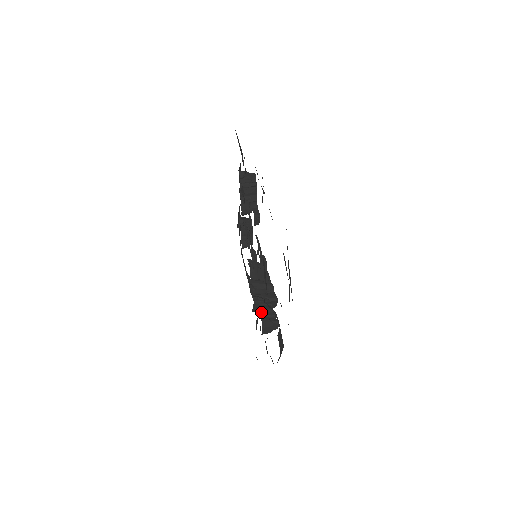
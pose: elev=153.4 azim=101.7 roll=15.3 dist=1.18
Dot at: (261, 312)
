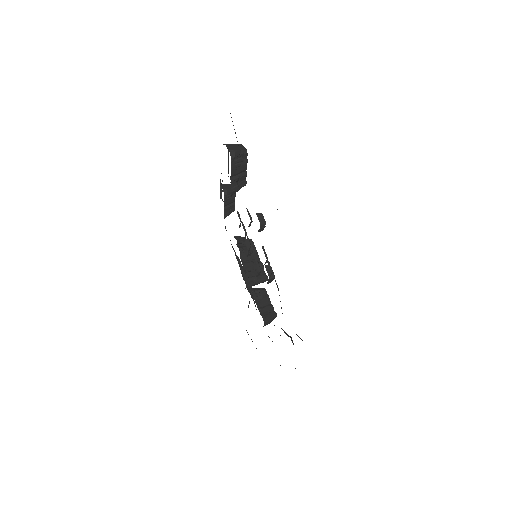
Dot at: (261, 309)
